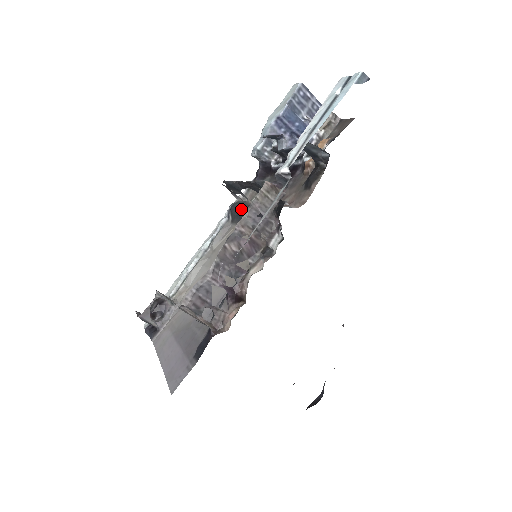
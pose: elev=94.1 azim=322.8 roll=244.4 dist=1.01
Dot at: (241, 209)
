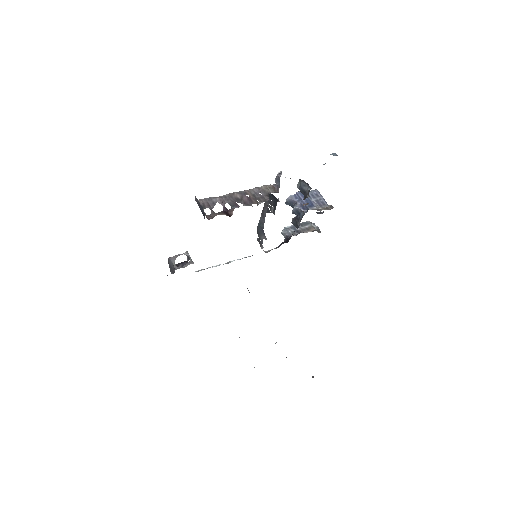
Dot at: occluded
